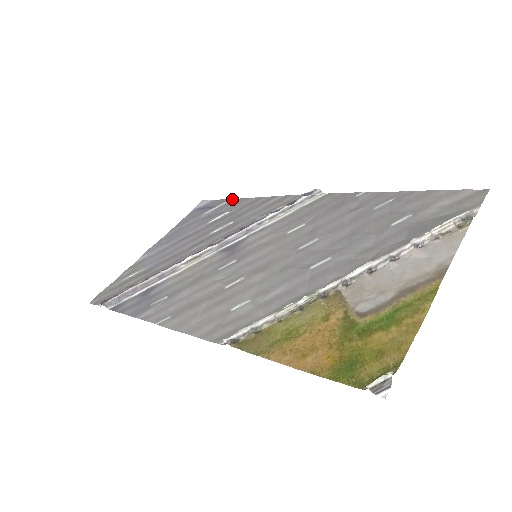
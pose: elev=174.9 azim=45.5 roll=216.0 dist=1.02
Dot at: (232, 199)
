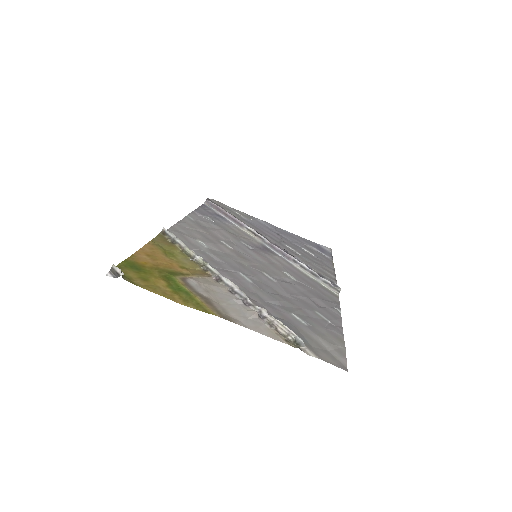
Dot at: occluded
